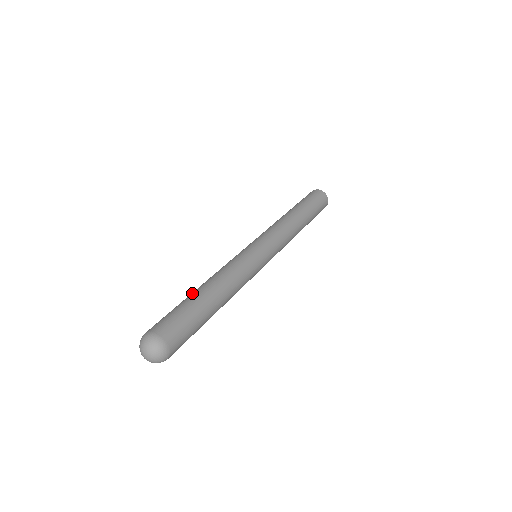
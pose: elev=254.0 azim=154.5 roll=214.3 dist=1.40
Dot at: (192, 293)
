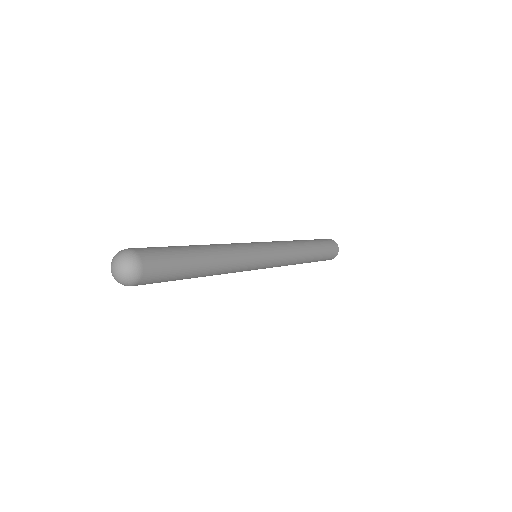
Dot at: (192, 247)
